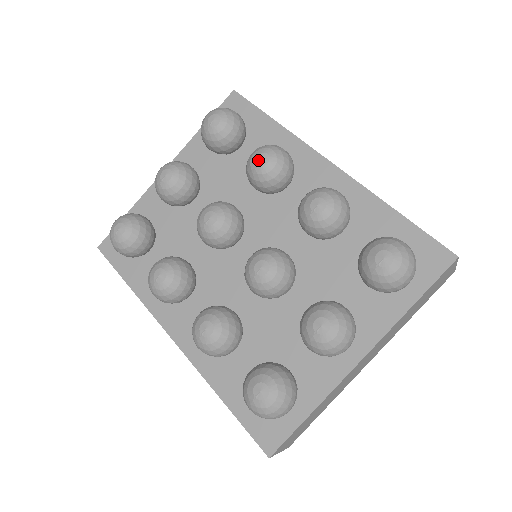
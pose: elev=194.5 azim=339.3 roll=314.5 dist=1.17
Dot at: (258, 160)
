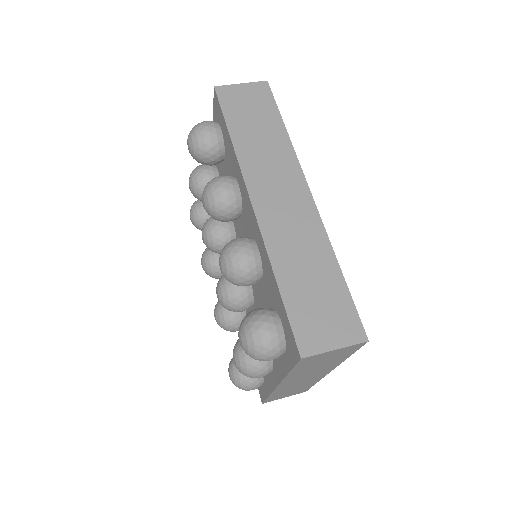
Dot at: (202, 202)
